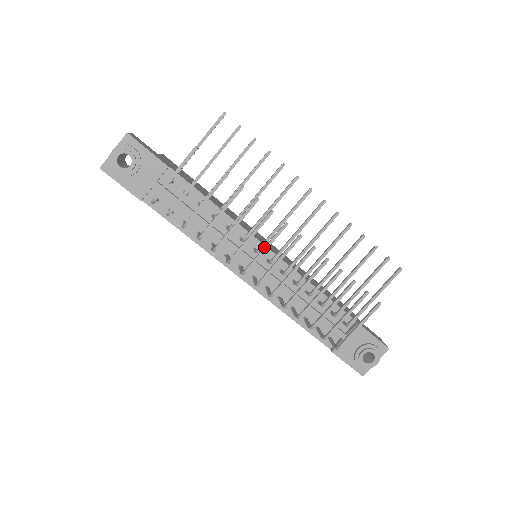
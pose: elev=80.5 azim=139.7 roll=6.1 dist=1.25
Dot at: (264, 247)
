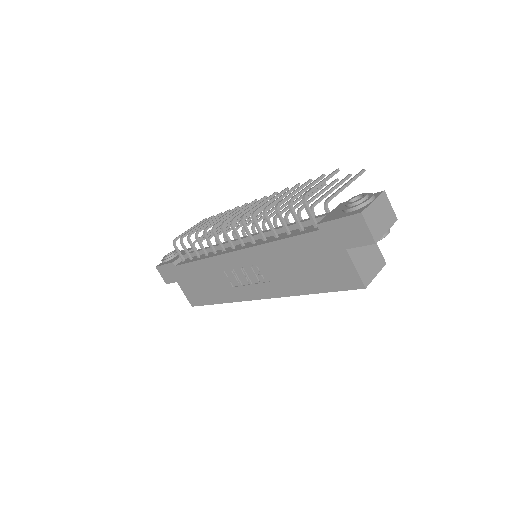
Dot at: (239, 211)
